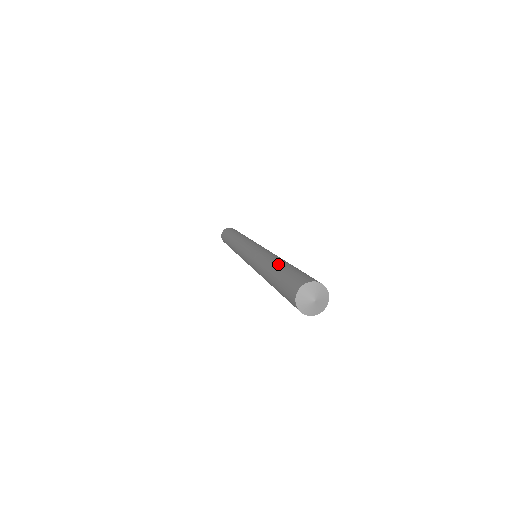
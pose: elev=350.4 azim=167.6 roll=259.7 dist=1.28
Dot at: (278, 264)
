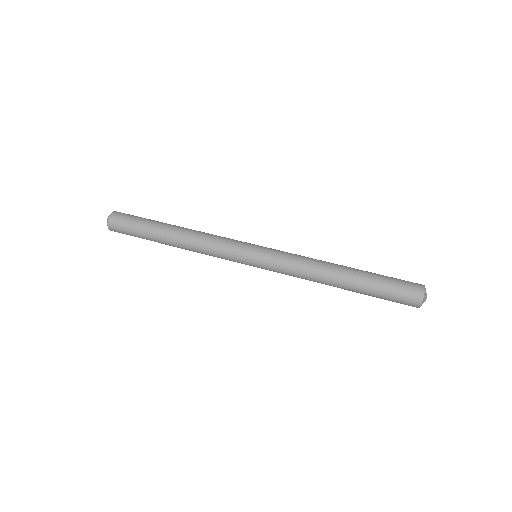
Dot at: (356, 272)
